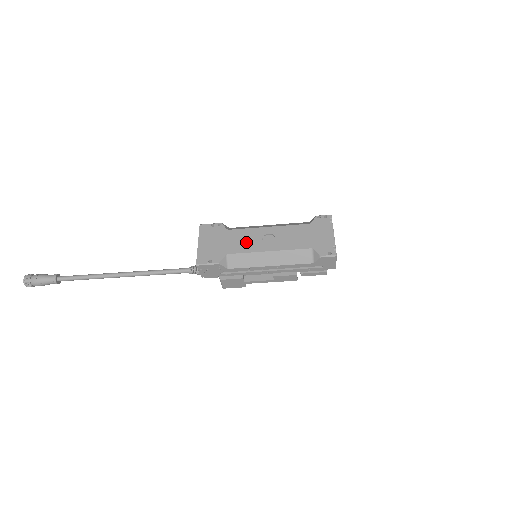
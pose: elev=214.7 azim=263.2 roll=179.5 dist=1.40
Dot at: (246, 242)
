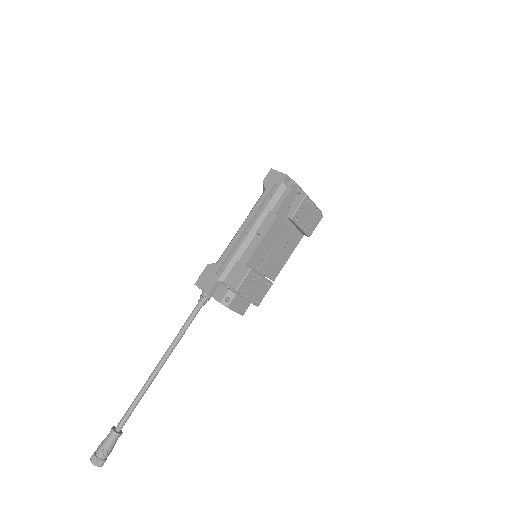
Dot at: occluded
